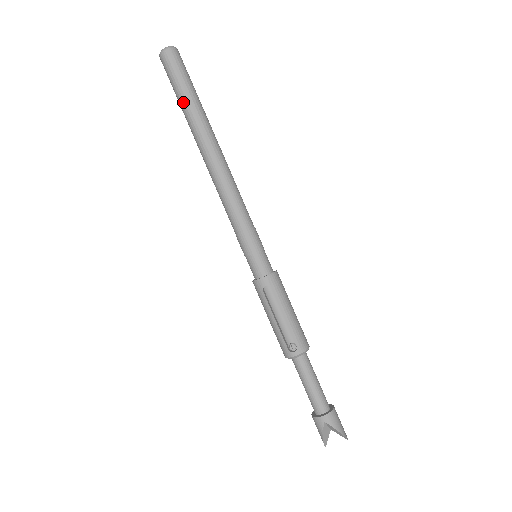
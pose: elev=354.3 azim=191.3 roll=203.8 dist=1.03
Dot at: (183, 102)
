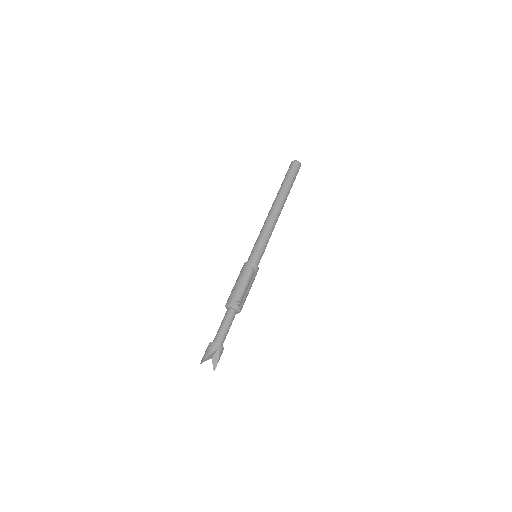
Dot at: (288, 181)
